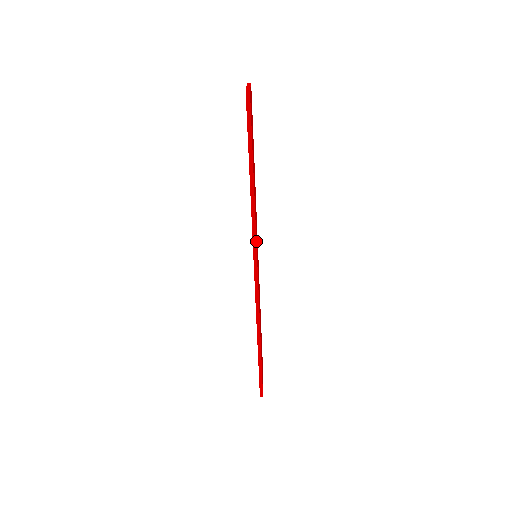
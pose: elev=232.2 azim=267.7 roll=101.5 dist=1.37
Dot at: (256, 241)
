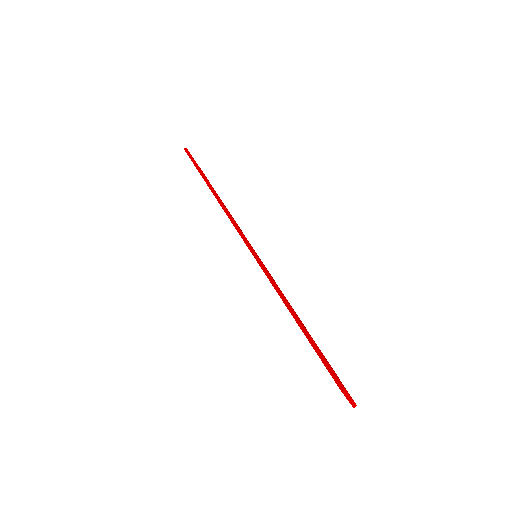
Dot at: (236, 223)
